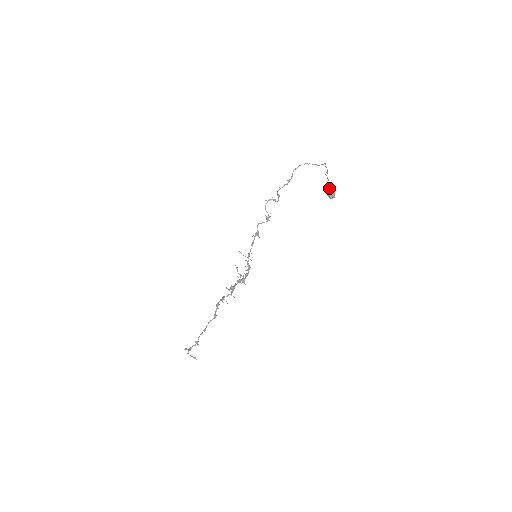
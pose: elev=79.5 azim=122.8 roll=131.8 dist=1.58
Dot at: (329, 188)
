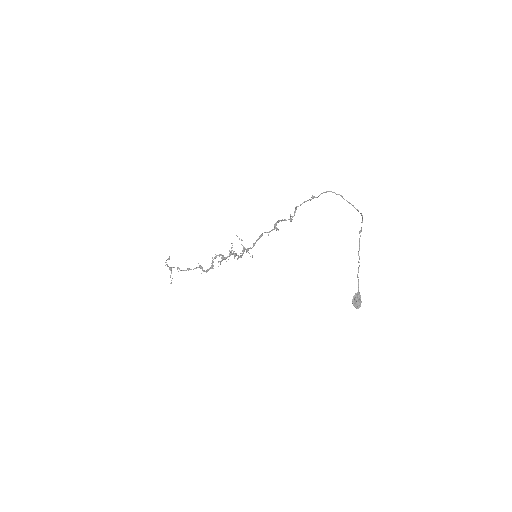
Dot at: (357, 304)
